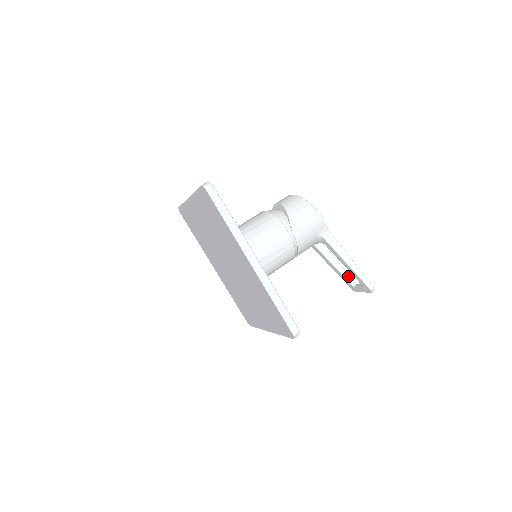
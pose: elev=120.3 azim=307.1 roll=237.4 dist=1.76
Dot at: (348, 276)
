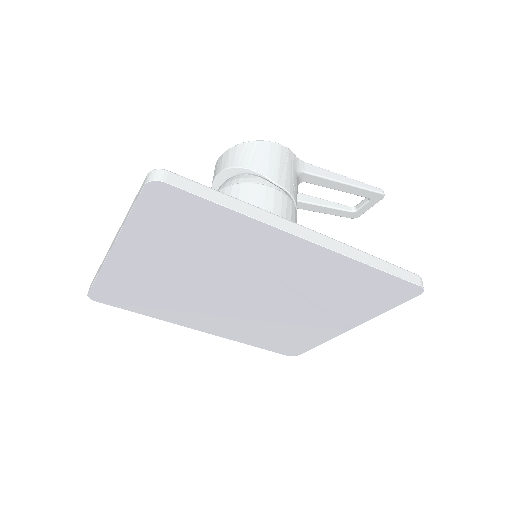
Dot at: (341, 206)
